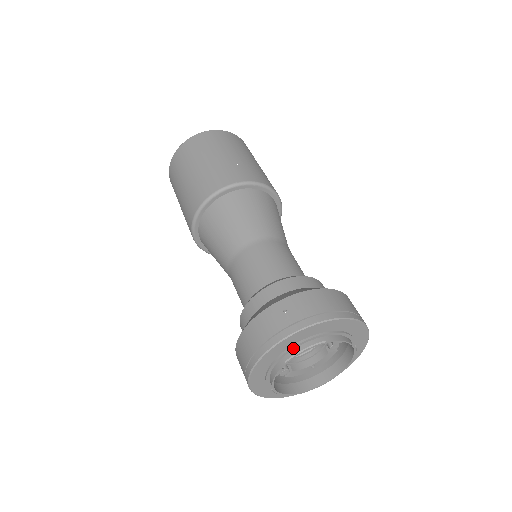
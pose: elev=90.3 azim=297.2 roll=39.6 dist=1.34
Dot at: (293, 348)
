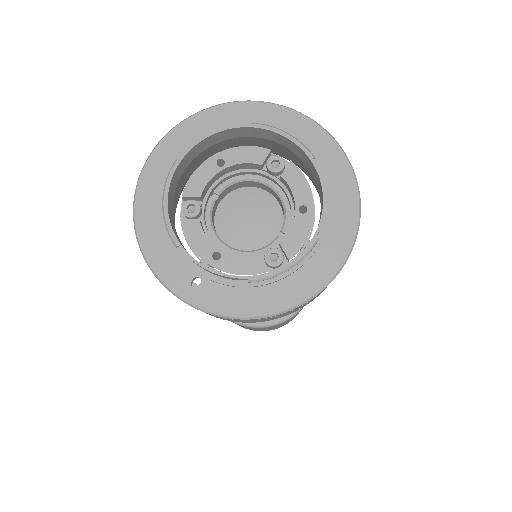
Dot at: (274, 132)
